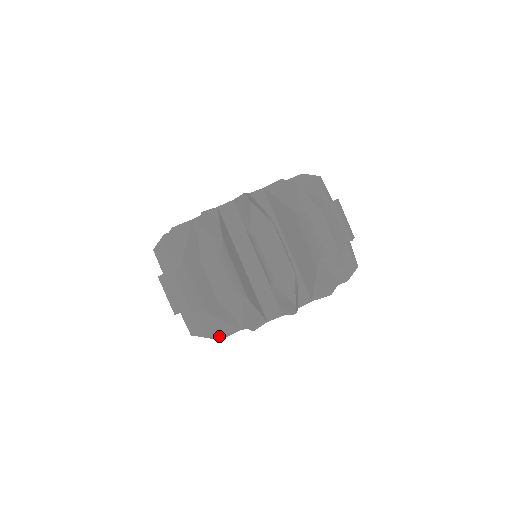
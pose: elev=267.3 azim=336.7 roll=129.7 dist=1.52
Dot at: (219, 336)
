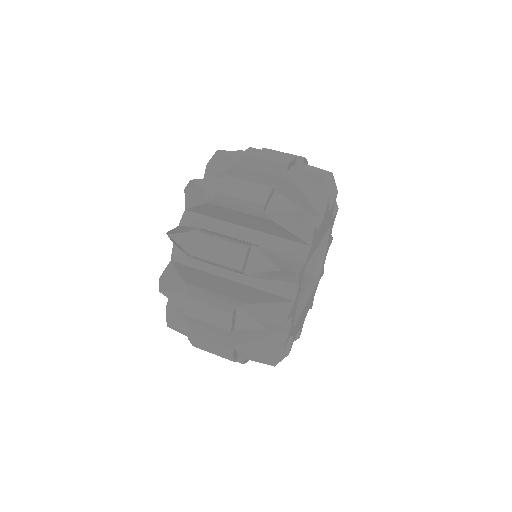
Dot at: (280, 320)
